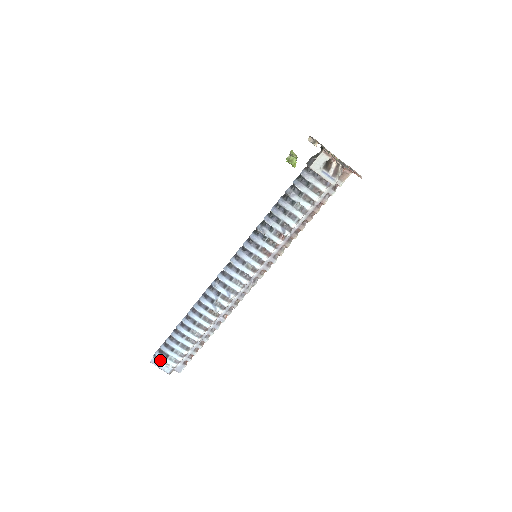
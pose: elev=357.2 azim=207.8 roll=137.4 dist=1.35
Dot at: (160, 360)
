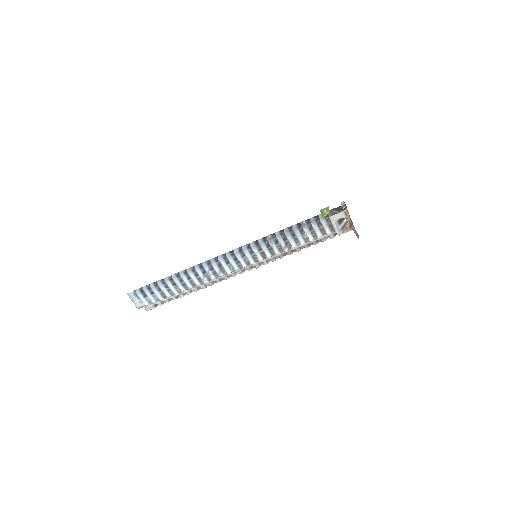
Dot at: (138, 297)
